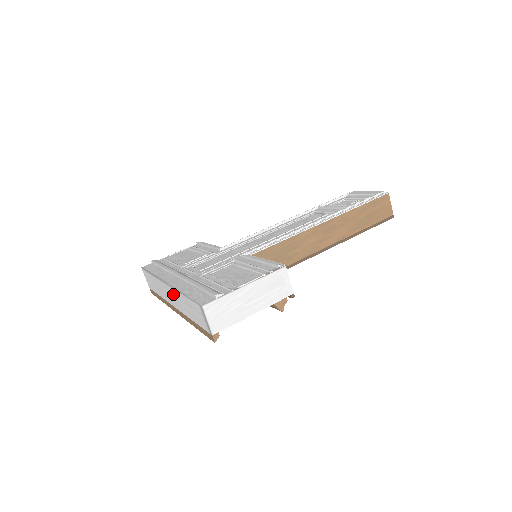
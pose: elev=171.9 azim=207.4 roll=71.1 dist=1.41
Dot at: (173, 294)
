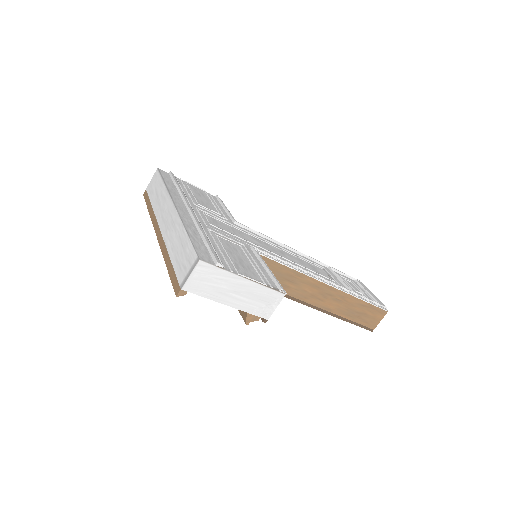
Dot at: (173, 219)
